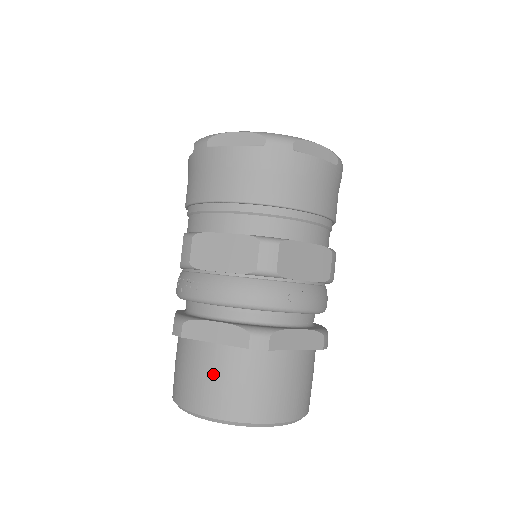
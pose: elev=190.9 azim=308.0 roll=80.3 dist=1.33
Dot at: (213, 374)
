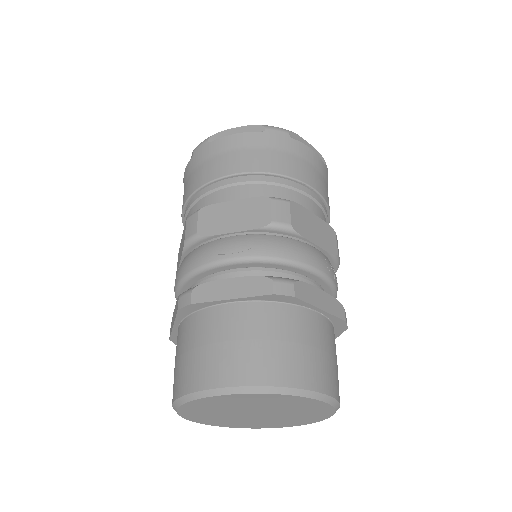
Dot at: (176, 357)
